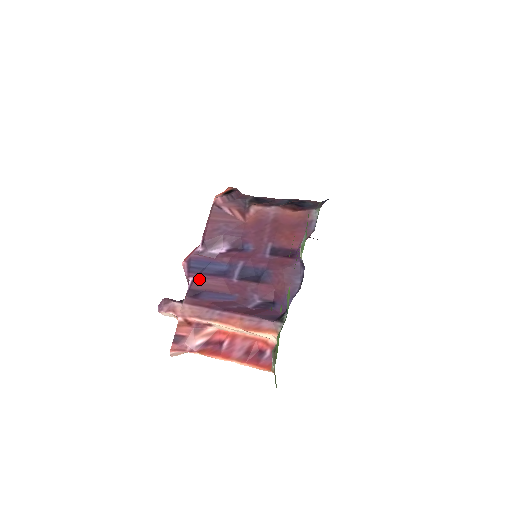
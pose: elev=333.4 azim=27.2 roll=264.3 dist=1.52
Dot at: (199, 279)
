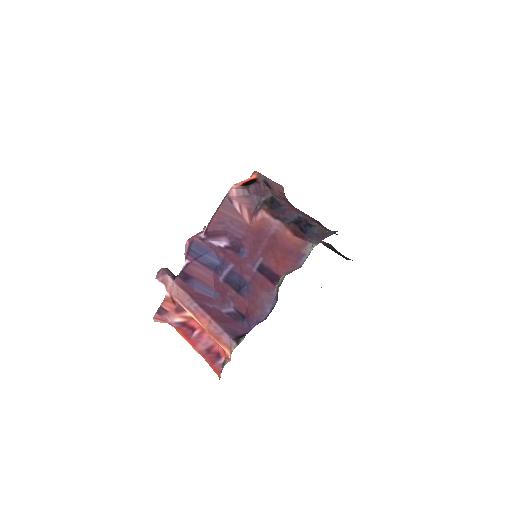
Dot at: (193, 265)
